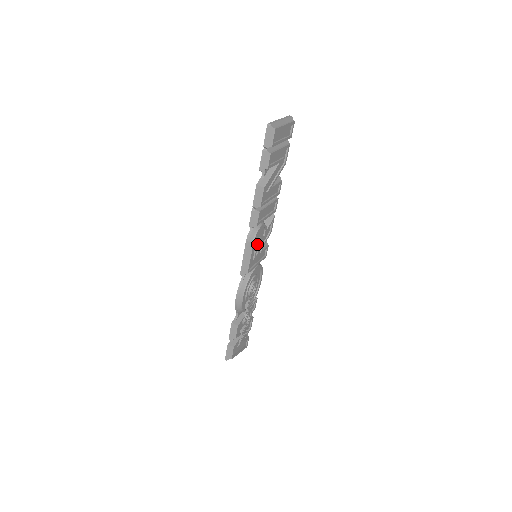
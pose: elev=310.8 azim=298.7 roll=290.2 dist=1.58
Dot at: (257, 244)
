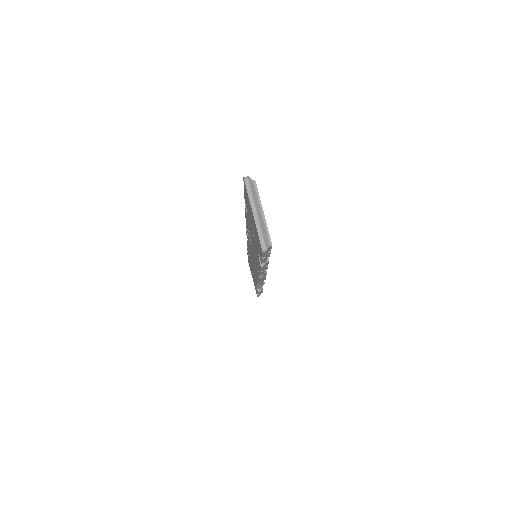
Dot at: occluded
